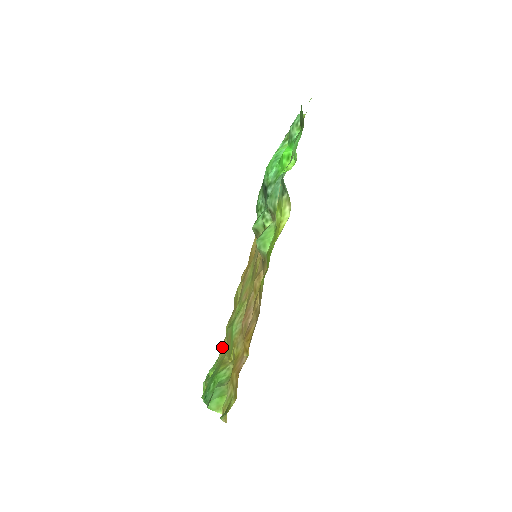
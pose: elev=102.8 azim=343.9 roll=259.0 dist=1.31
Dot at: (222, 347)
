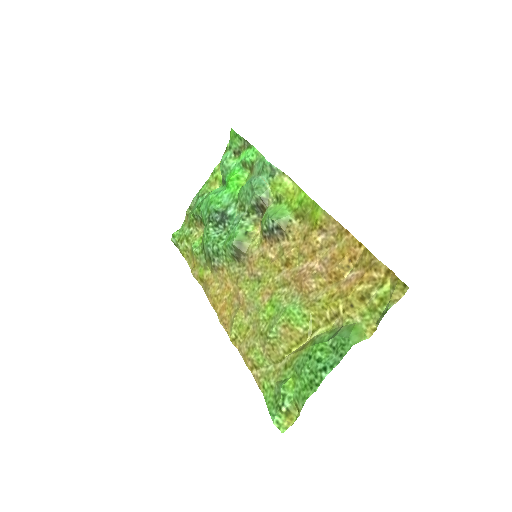
Dot at: (263, 376)
